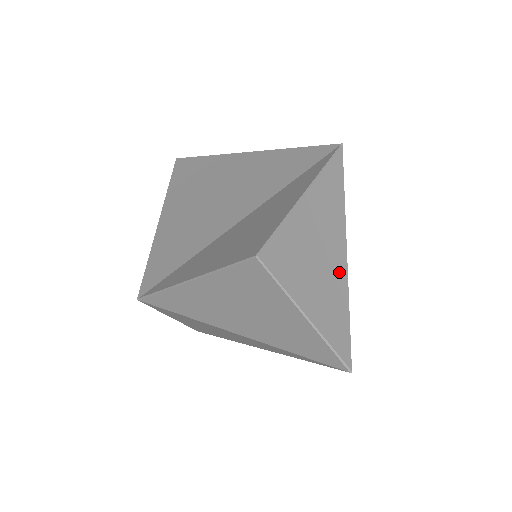
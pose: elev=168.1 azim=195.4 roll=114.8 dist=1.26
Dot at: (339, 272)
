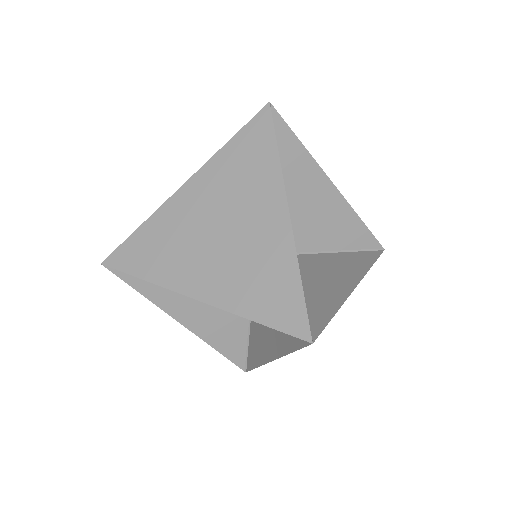
Dot at: (345, 287)
